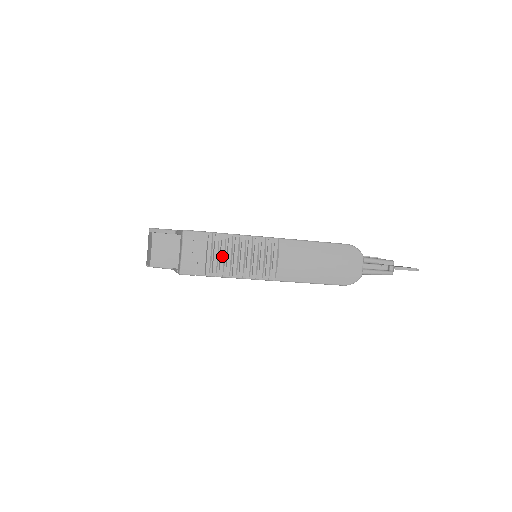
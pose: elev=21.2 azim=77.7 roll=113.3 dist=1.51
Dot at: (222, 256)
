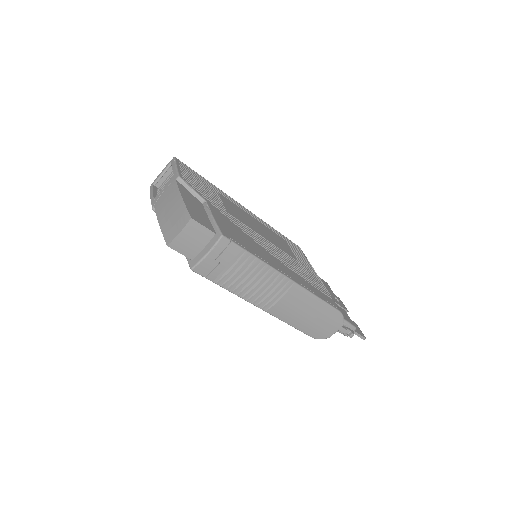
Dot at: (239, 273)
